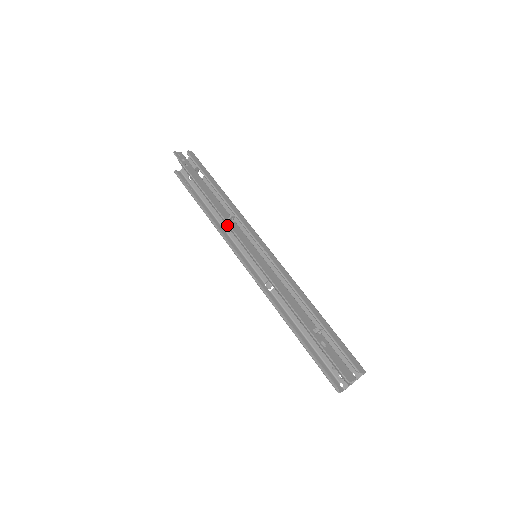
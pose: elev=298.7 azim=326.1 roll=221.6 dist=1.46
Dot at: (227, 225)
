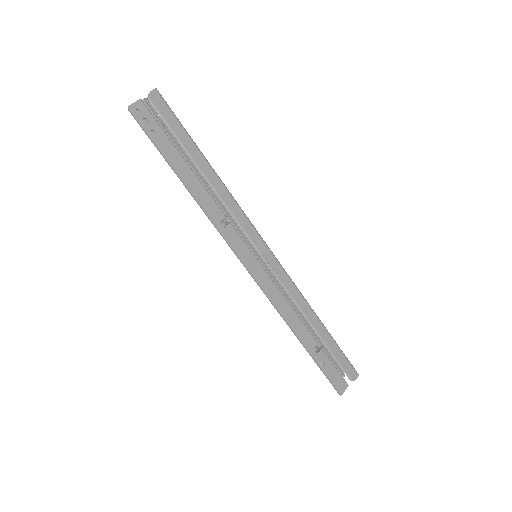
Dot at: occluded
